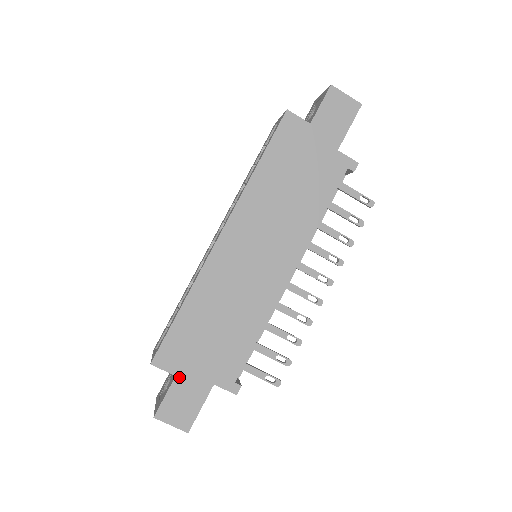
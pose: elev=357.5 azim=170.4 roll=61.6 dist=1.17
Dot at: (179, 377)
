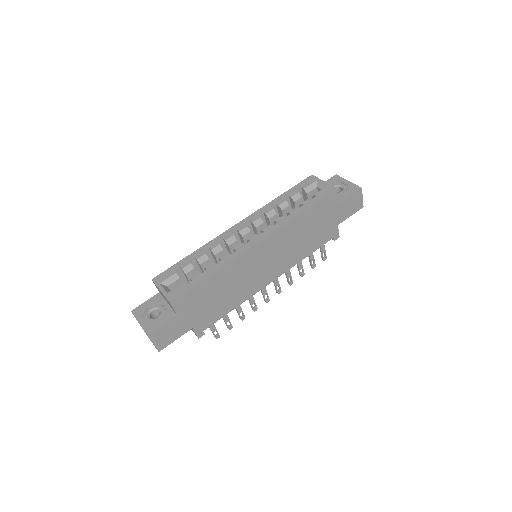
Dot at: (179, 317)
